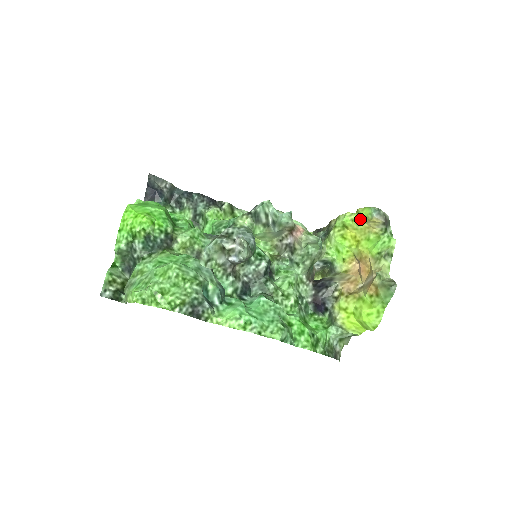
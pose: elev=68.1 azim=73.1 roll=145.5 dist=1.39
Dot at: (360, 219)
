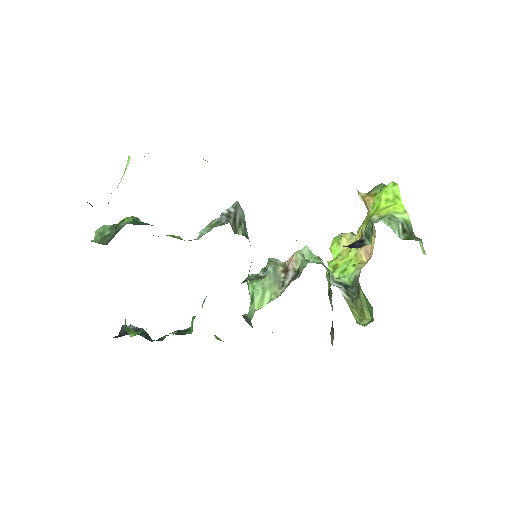
Dot at: (339, 252)
